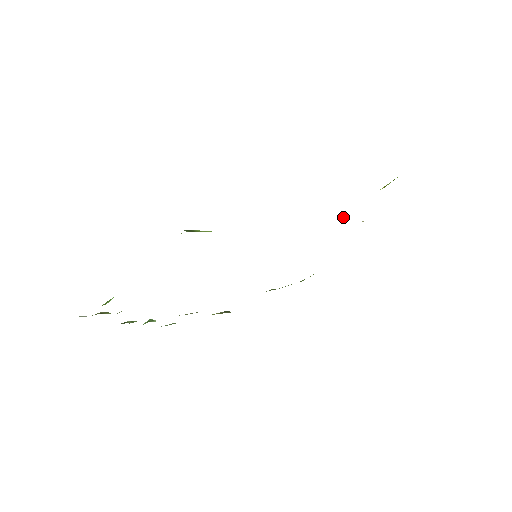
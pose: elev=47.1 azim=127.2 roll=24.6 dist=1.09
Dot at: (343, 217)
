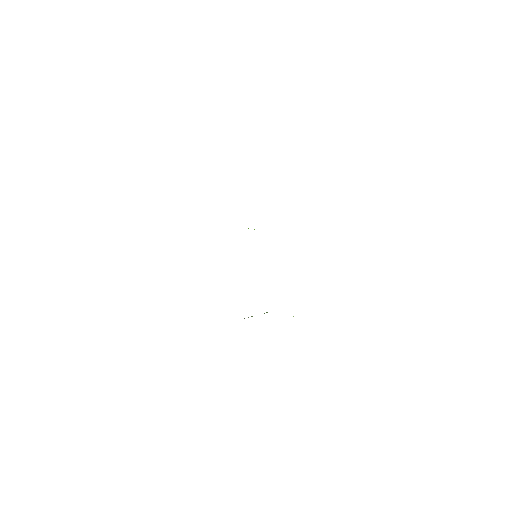
Dot at: occluded
